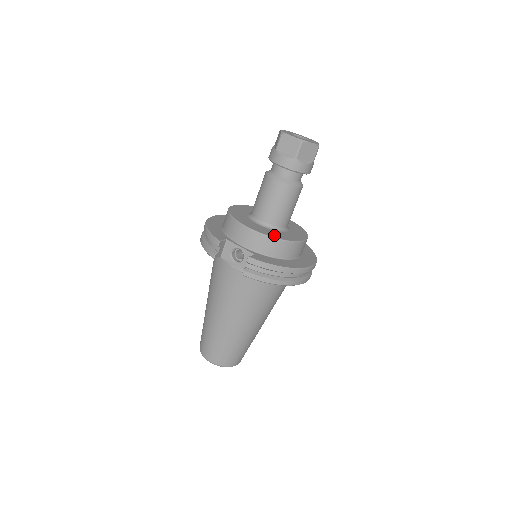
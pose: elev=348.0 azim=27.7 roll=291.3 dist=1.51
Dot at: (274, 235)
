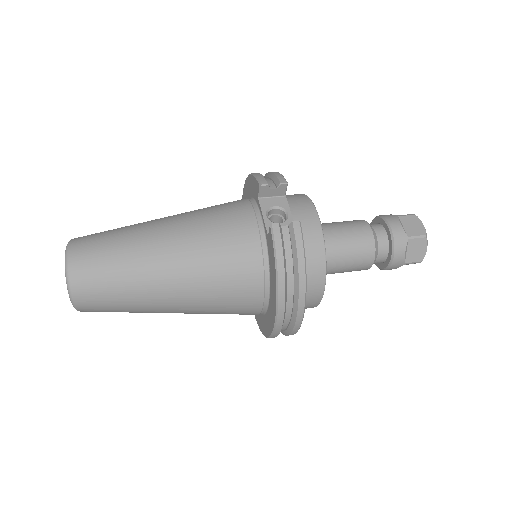
Dot at: occluded
